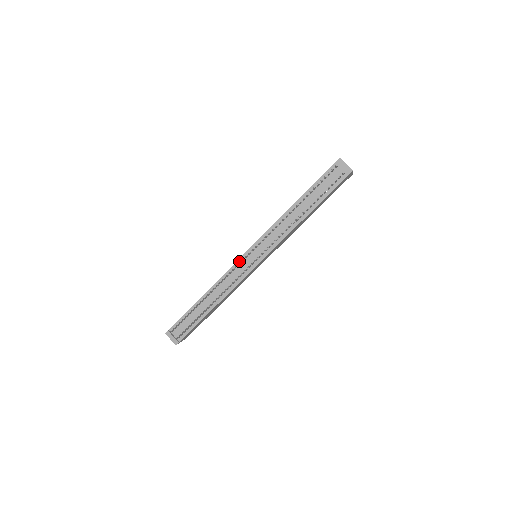
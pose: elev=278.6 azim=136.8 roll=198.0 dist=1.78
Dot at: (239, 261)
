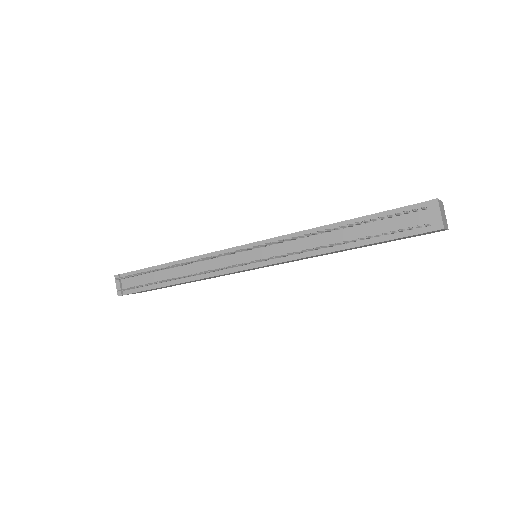
Dot at: (230, 250)
